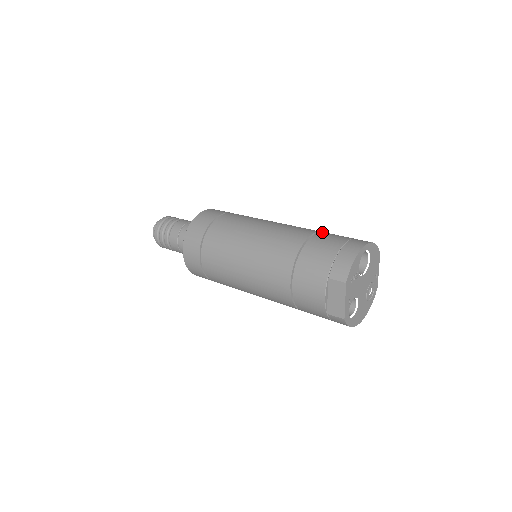
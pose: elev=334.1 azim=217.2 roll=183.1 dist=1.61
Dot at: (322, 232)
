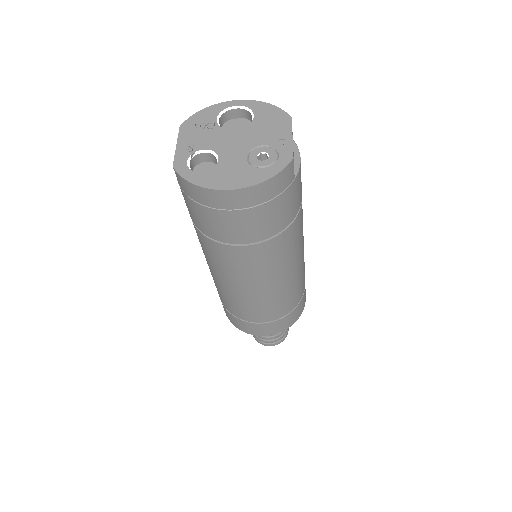
Dot at: occluded
